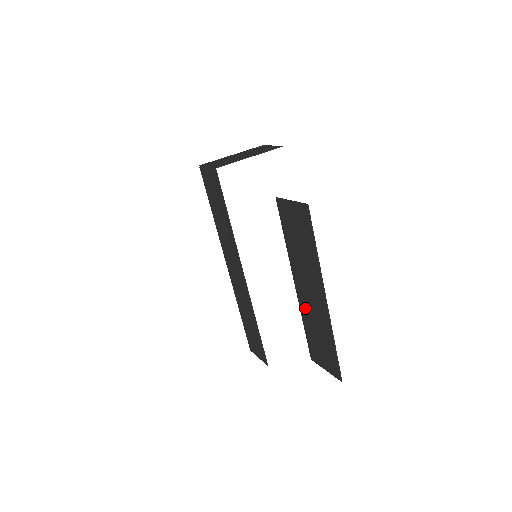
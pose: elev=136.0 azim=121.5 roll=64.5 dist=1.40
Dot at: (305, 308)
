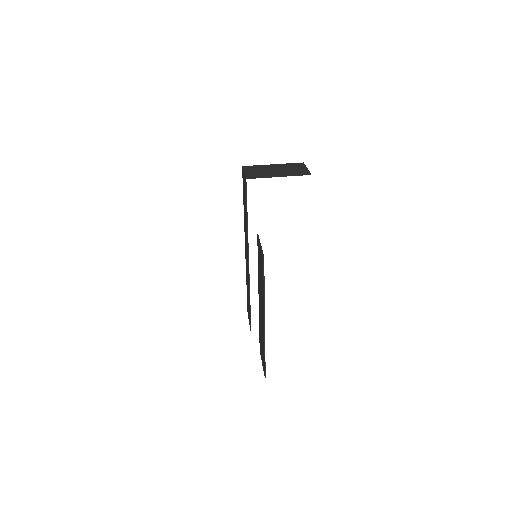
Dot at: (260, 317)
